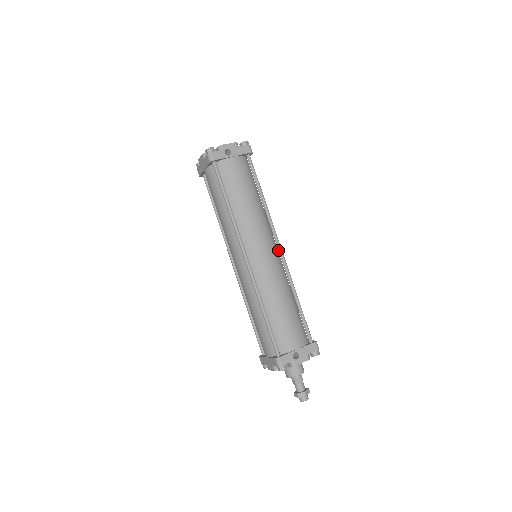
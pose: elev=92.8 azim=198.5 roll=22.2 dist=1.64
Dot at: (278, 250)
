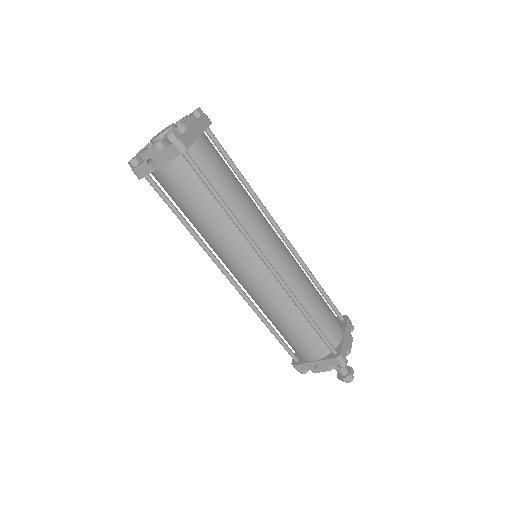
Dot at: (267, 267)
